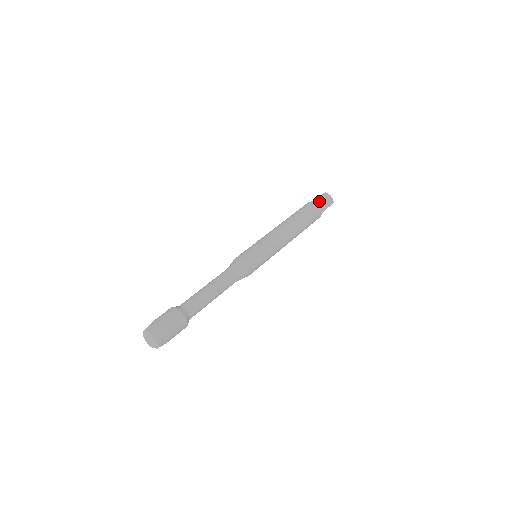
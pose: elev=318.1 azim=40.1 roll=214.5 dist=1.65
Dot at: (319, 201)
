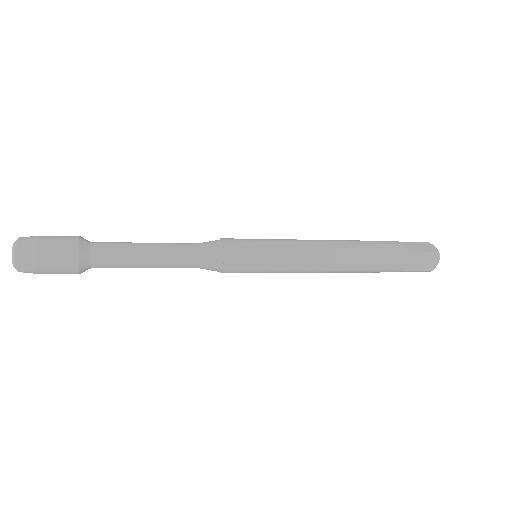
Dot at: (408, 244)
